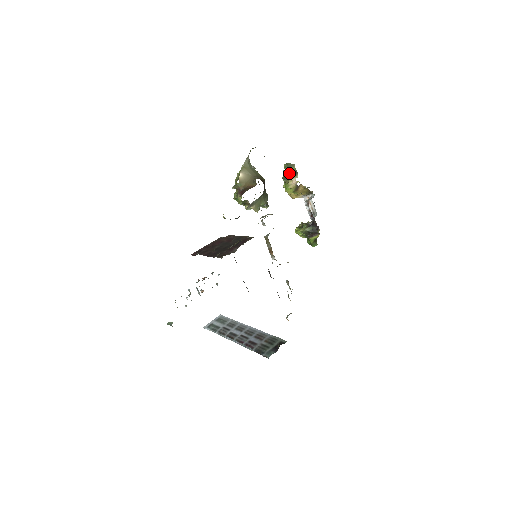
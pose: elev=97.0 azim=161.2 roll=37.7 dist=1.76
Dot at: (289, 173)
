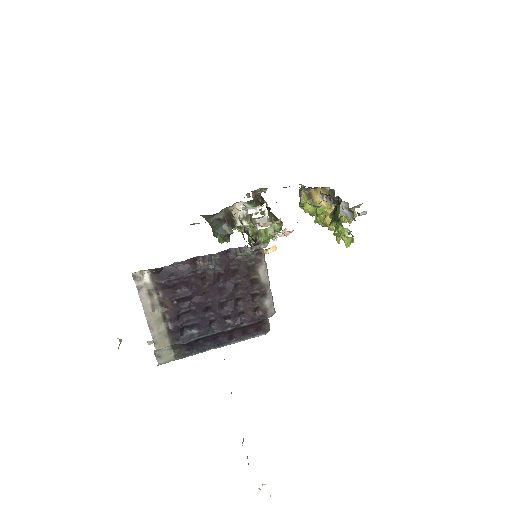
Dot at: occluded
